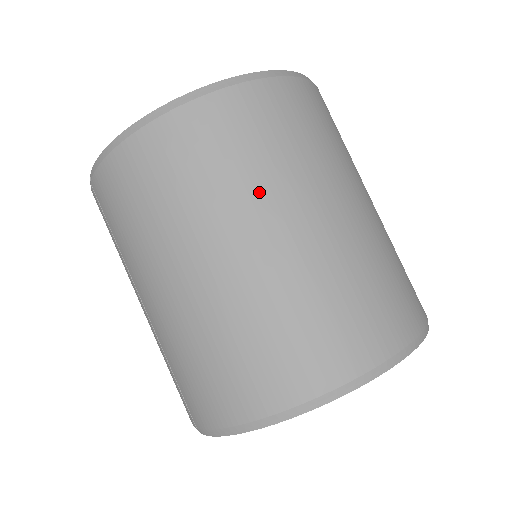
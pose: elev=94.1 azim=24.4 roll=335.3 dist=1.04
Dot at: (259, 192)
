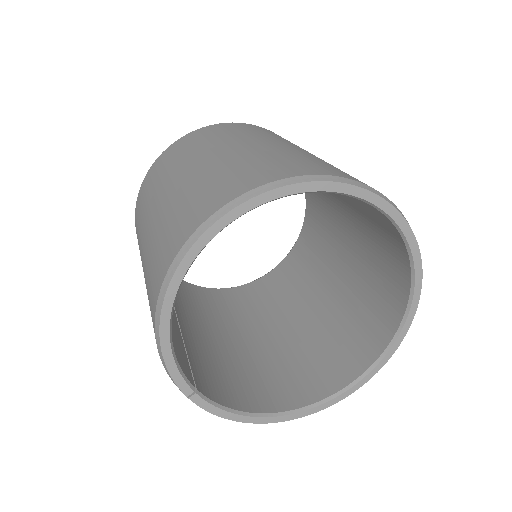
Dot at: (163, 181)
